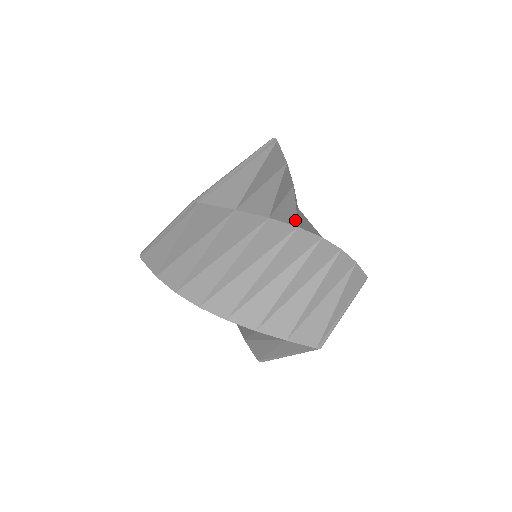
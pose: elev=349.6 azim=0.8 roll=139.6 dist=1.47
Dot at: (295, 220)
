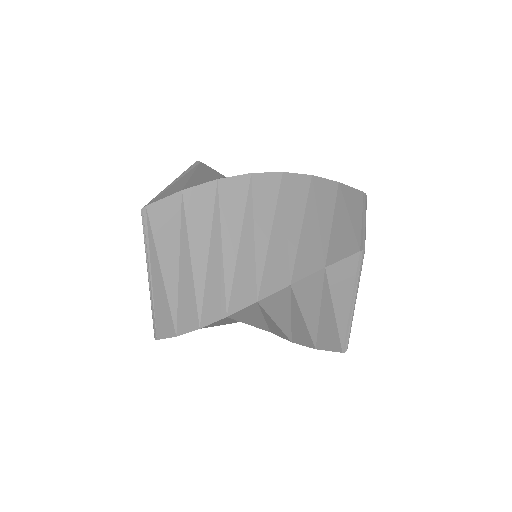
Dot at: occluded
